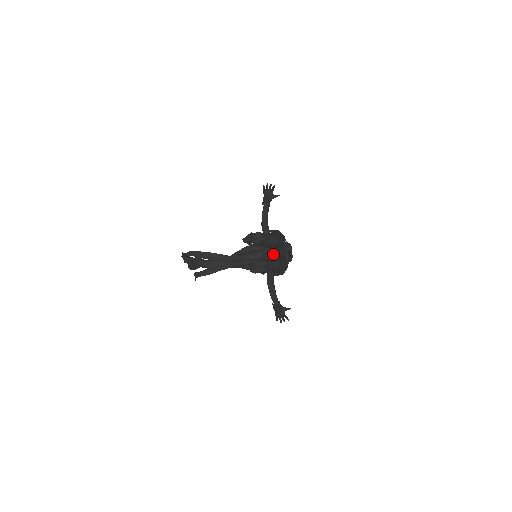
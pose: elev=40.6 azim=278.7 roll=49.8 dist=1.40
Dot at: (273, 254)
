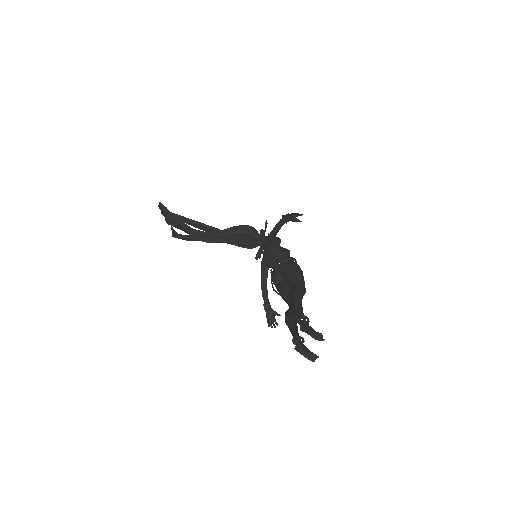
Dot at: occluded
